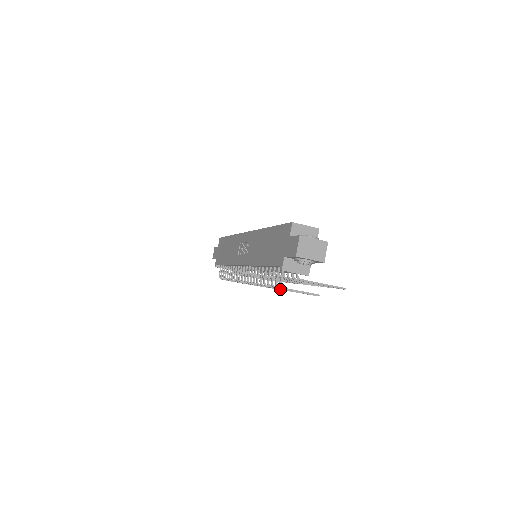
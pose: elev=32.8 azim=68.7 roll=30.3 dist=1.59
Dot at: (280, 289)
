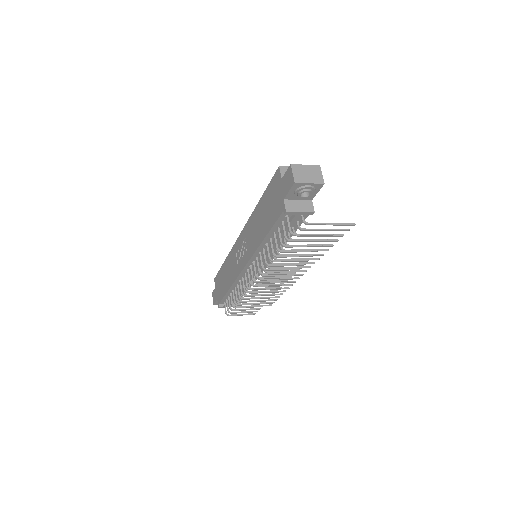
Dot at: (291, 256)
